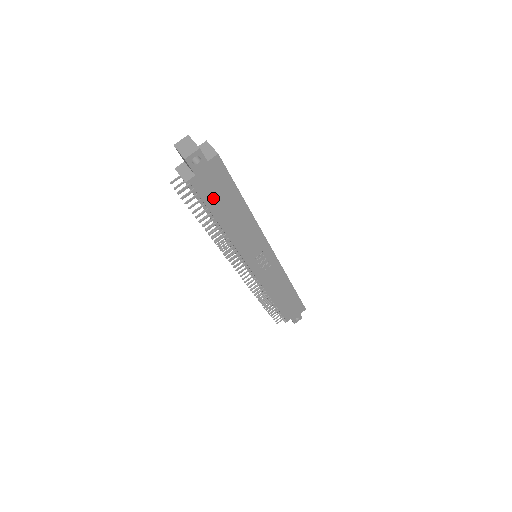
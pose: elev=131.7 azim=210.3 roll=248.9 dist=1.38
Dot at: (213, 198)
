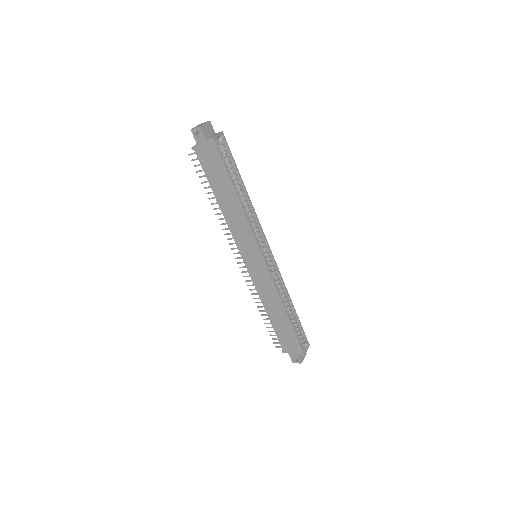
Dot at: (211, 172)
